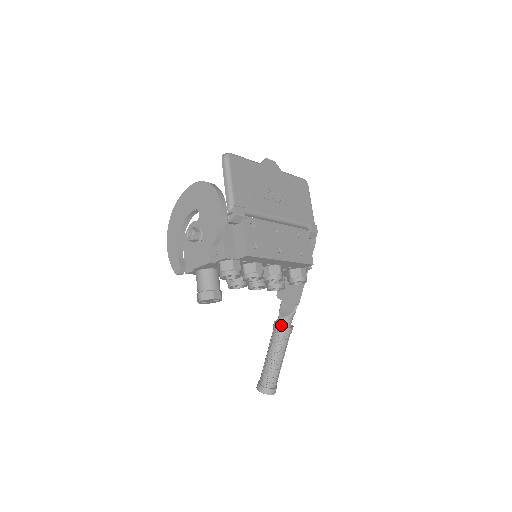
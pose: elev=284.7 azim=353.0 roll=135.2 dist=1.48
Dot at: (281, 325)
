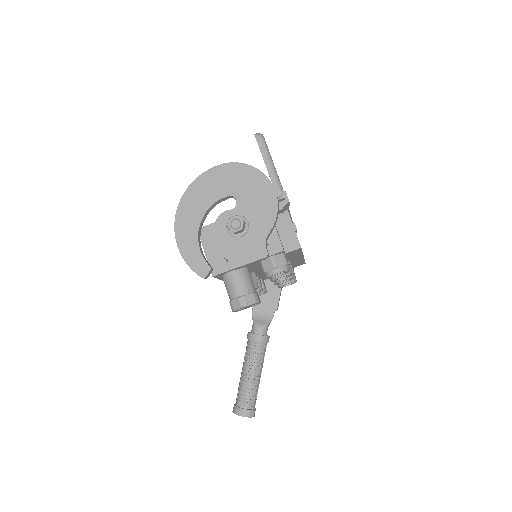
Dot at: (262, 335)
